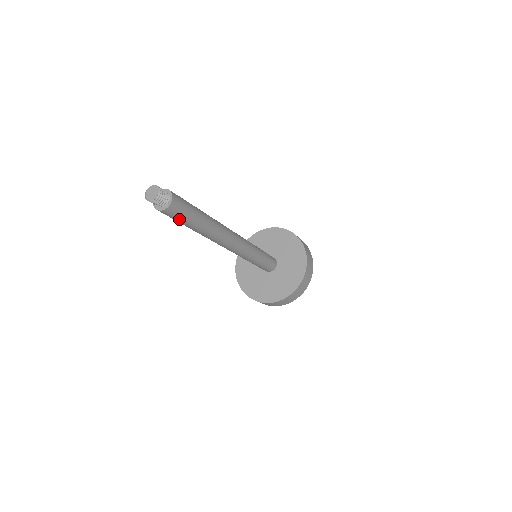
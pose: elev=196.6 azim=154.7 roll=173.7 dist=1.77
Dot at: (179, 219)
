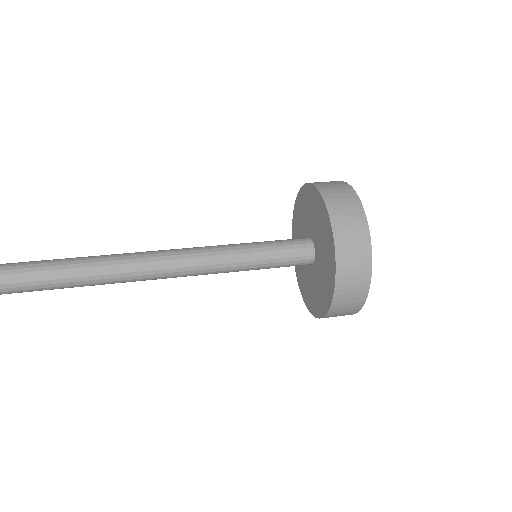
Dot at: occluded
